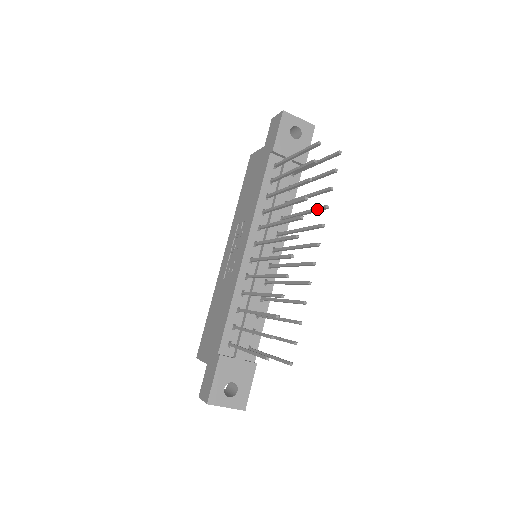
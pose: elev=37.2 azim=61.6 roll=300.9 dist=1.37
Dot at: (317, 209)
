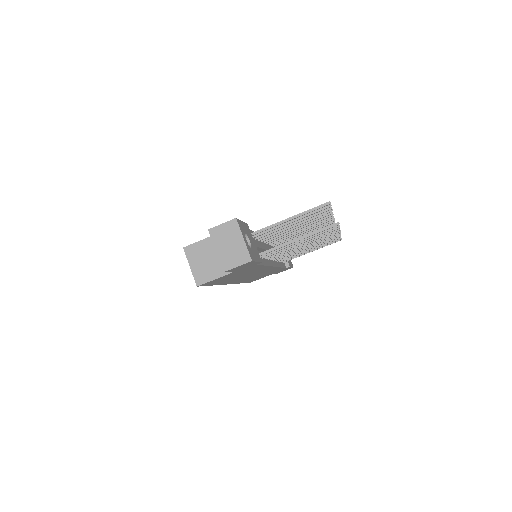
Dot at: occluded
